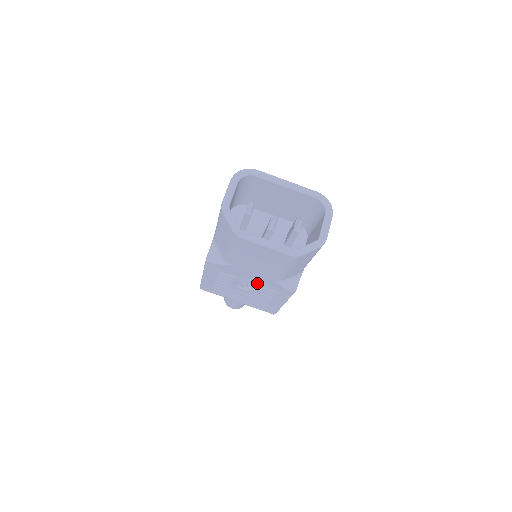
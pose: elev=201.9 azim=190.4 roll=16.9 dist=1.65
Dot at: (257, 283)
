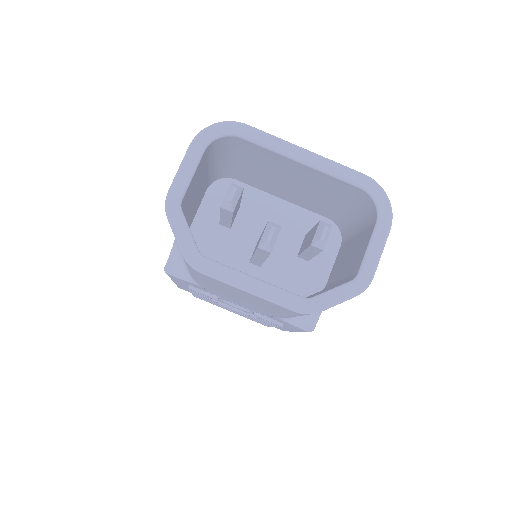
Dot at: (250, 309)
